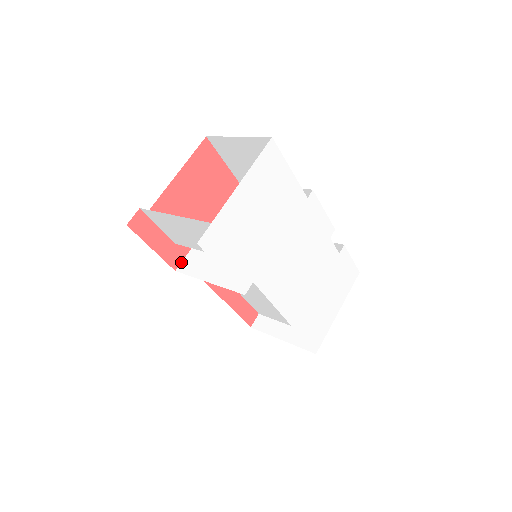
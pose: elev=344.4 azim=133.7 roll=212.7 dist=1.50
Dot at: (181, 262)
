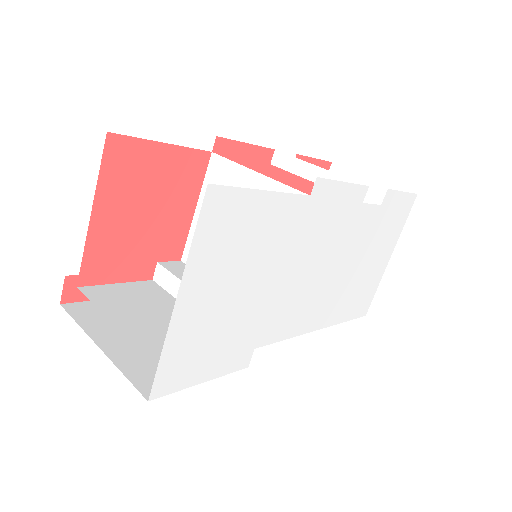
Dot at: occluded
